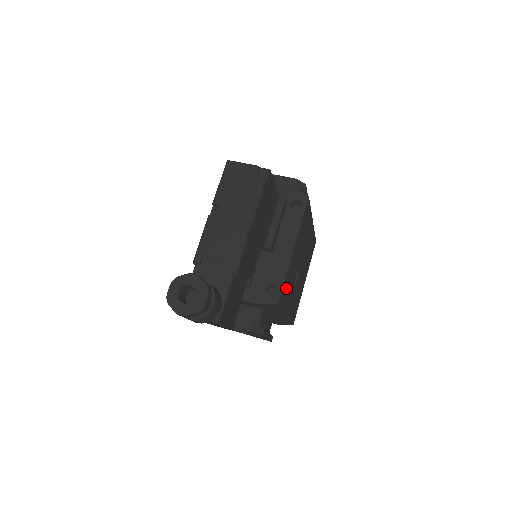
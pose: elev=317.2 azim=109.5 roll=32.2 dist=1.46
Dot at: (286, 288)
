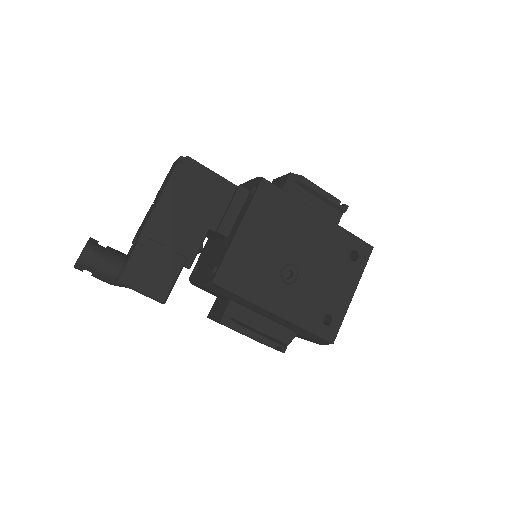
Dot at: (239, 272)
